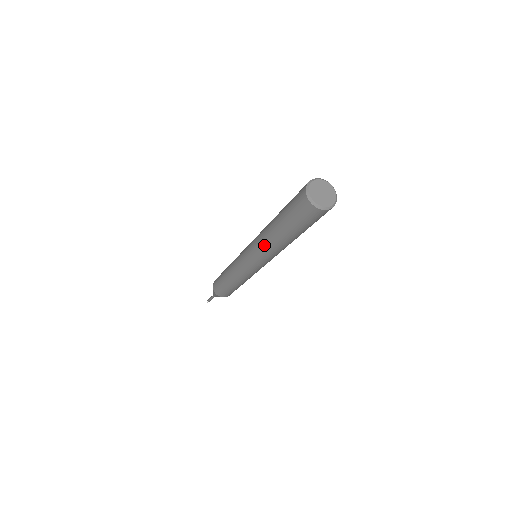
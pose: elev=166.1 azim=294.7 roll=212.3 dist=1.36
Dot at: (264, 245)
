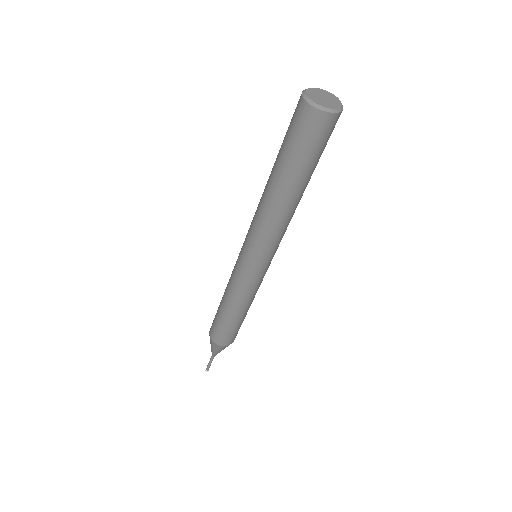
Dot at: (262, 217)
